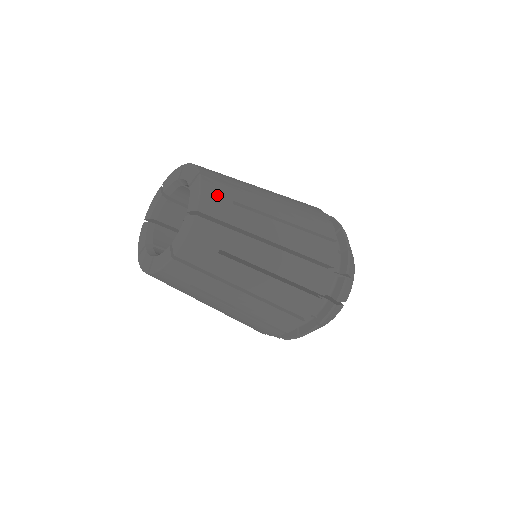
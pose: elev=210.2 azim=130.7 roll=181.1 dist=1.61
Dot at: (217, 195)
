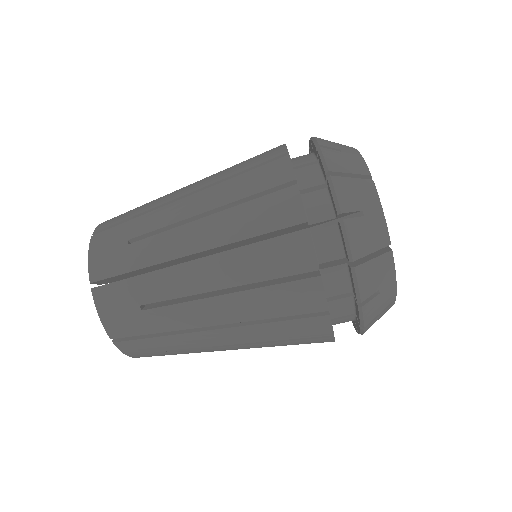
Dot at: occluded
